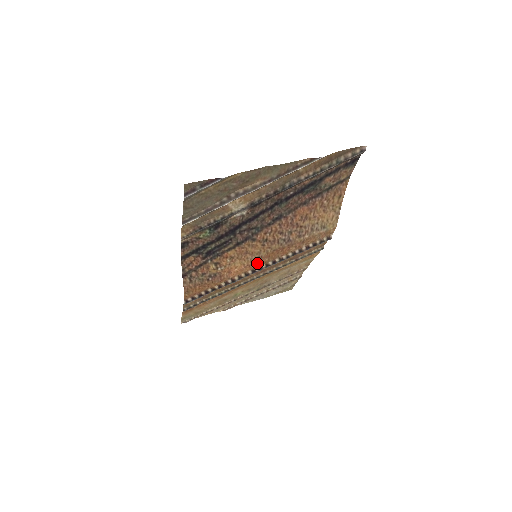
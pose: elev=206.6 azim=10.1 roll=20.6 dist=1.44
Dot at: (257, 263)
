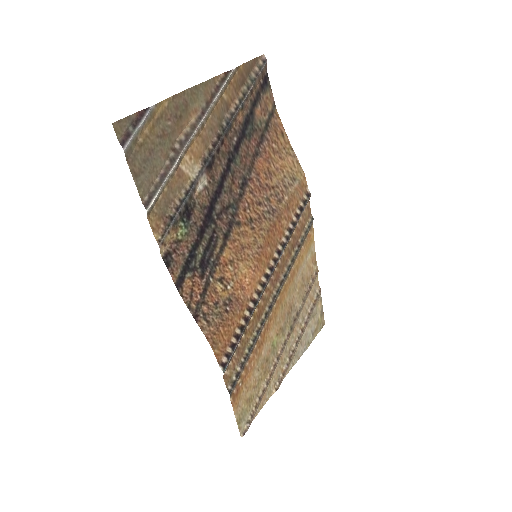
Dot at: (263, 260)
